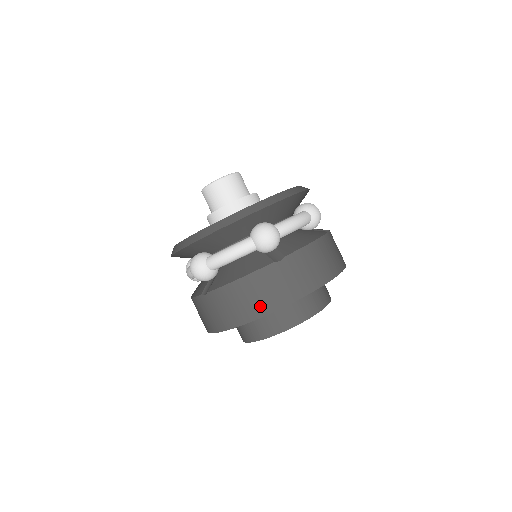
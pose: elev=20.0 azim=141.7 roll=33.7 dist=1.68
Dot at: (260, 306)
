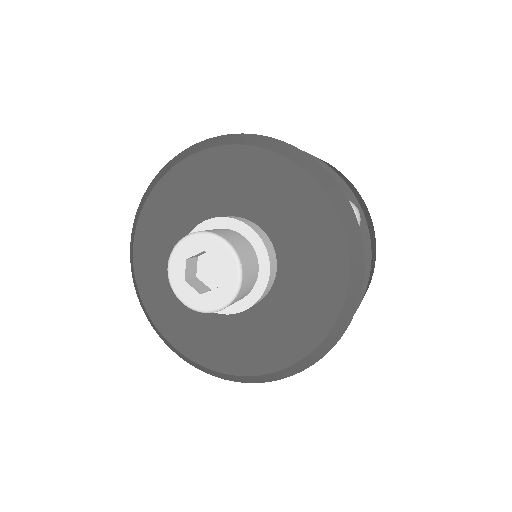
Dot at: occluded
